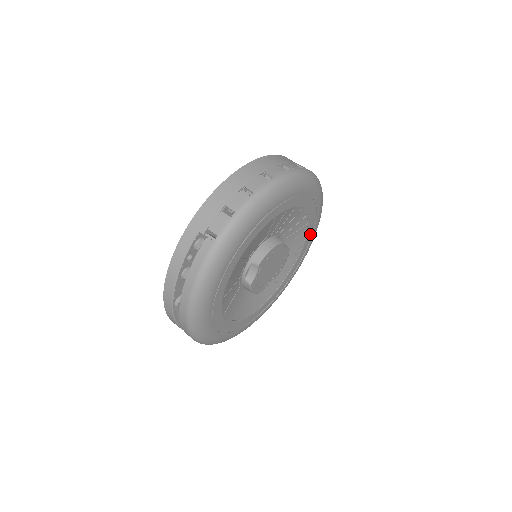
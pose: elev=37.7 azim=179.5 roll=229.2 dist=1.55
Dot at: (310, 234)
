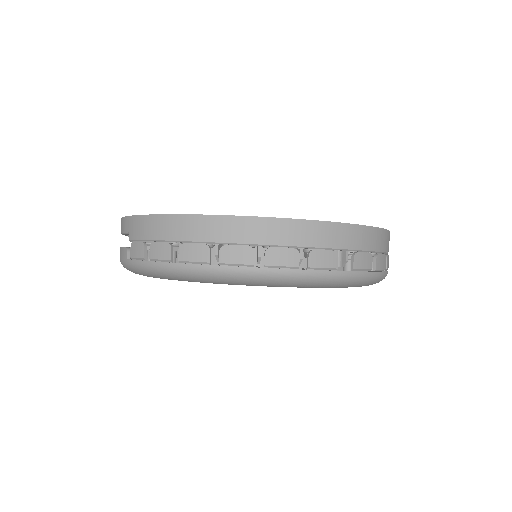
Dot at: occluded
